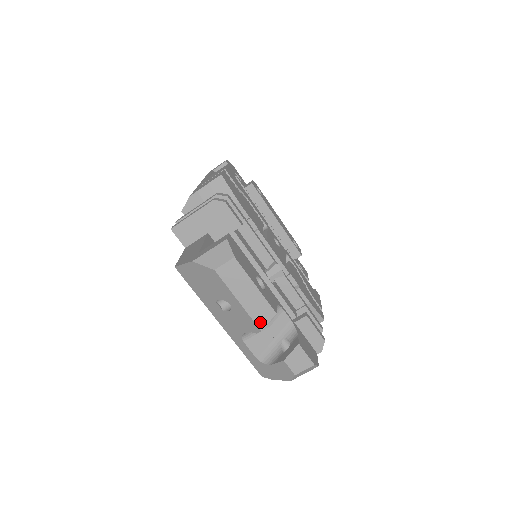
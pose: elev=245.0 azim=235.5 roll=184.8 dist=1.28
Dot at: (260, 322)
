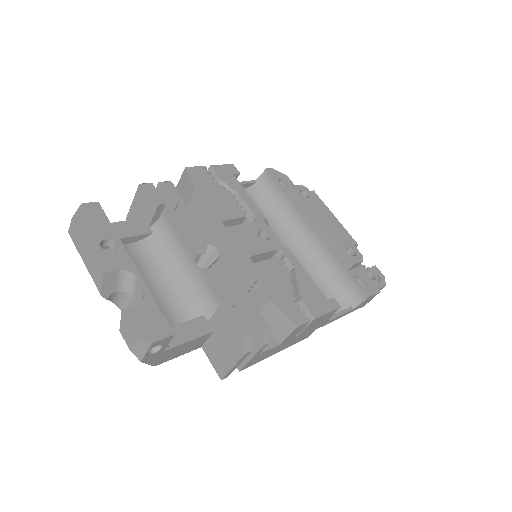
Dot at: (98, 284)
